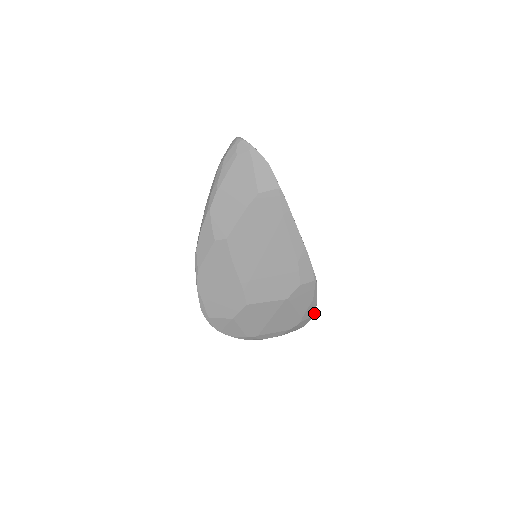
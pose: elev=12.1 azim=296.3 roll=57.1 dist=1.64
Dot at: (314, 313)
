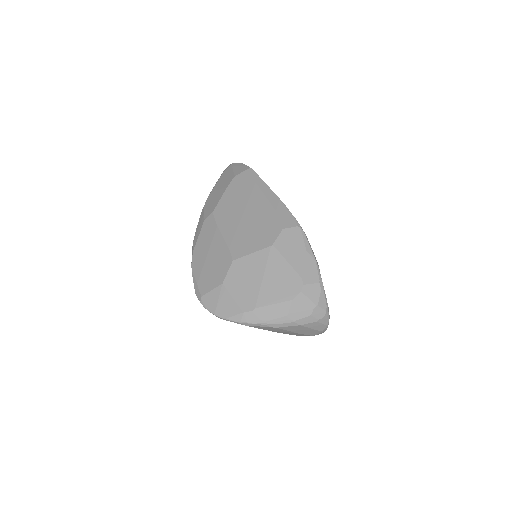
Dot at: (320, 281)
